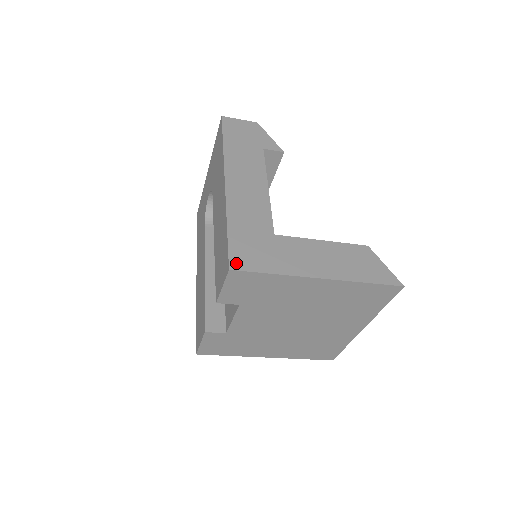
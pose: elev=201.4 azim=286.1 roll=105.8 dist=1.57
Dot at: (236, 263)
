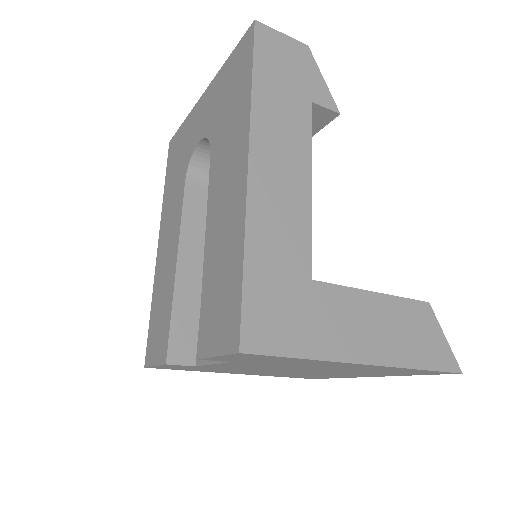
Dot at: (251, 339)
